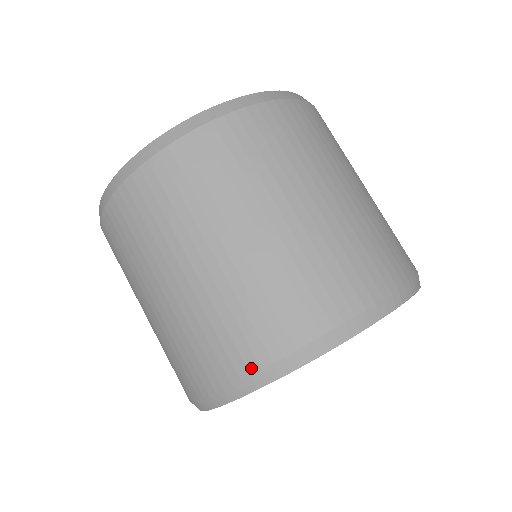
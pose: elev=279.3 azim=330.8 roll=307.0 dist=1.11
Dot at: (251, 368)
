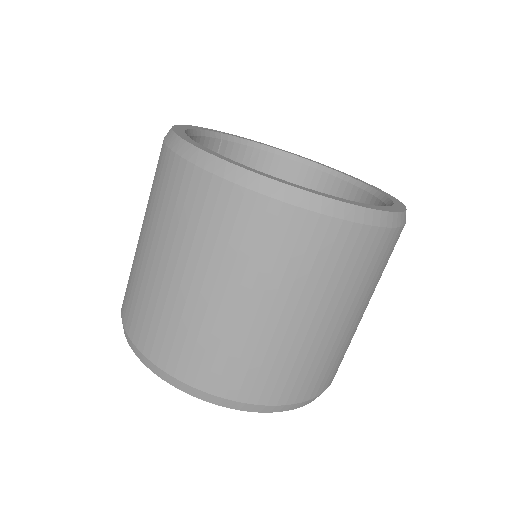
Dot at: (187, 380)
